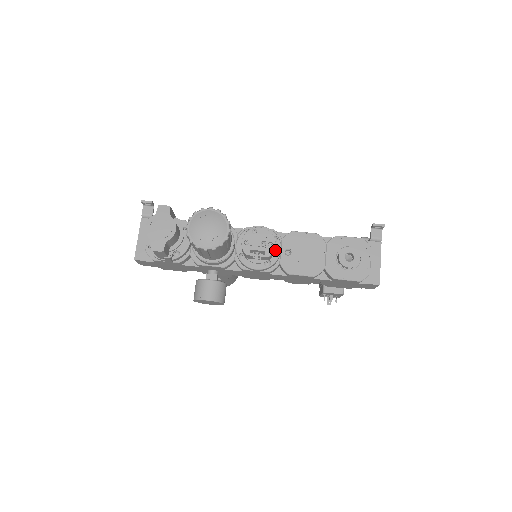
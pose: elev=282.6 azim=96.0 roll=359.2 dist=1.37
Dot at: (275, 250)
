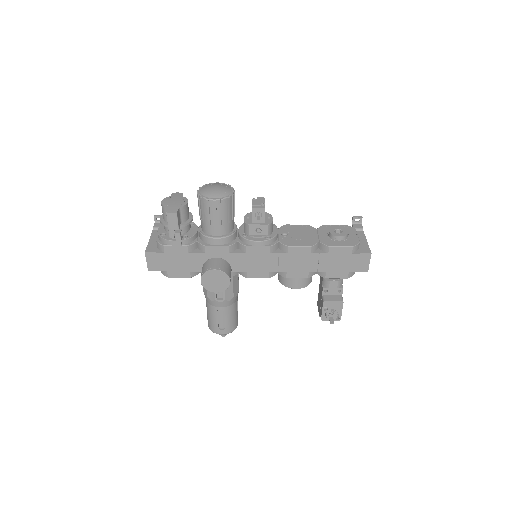
Dot at: (273, 230)
